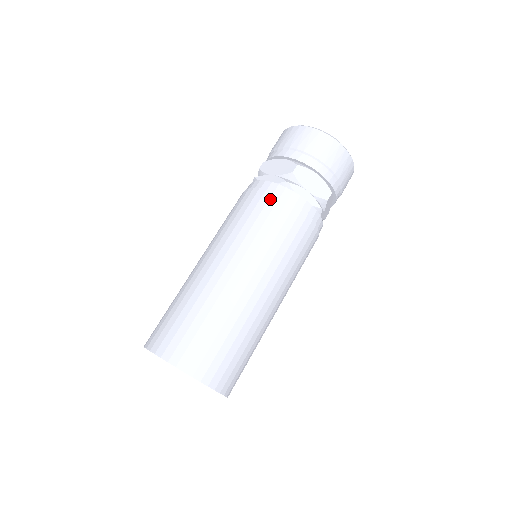
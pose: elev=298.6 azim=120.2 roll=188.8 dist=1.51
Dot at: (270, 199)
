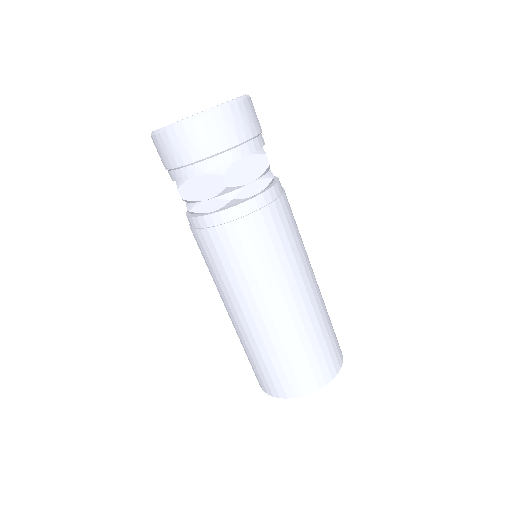
Dot at: (237, 230)
